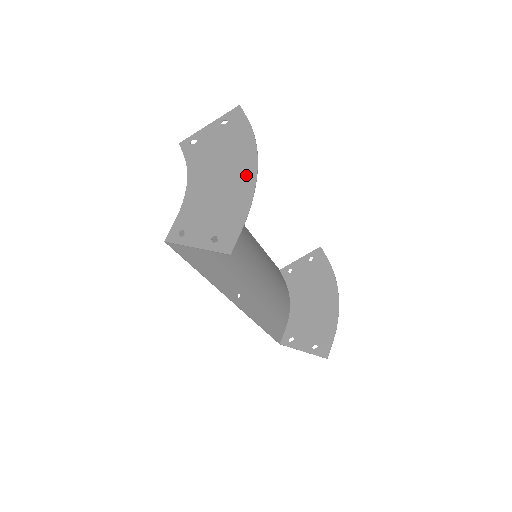
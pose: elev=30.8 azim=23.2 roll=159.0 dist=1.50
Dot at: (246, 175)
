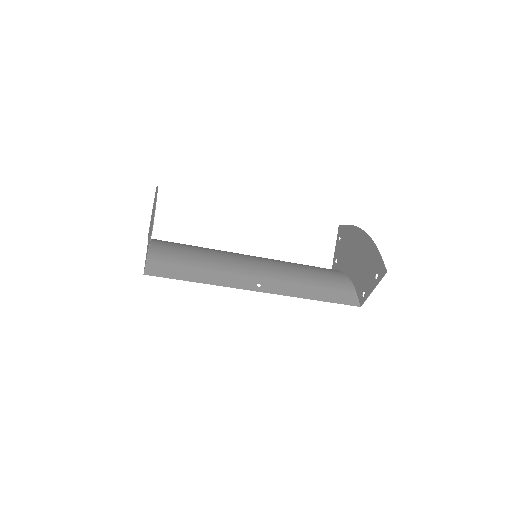
Dot at: (155, 200)
